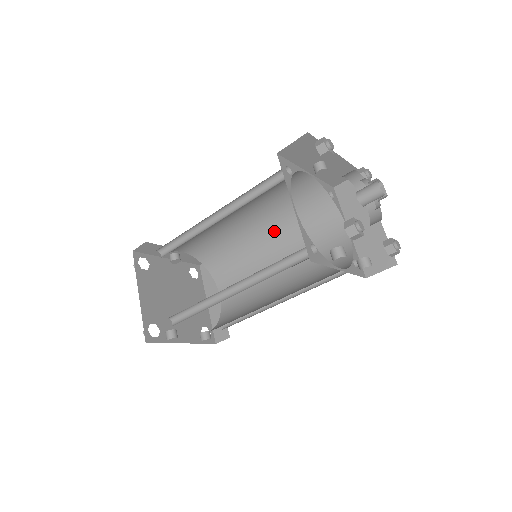
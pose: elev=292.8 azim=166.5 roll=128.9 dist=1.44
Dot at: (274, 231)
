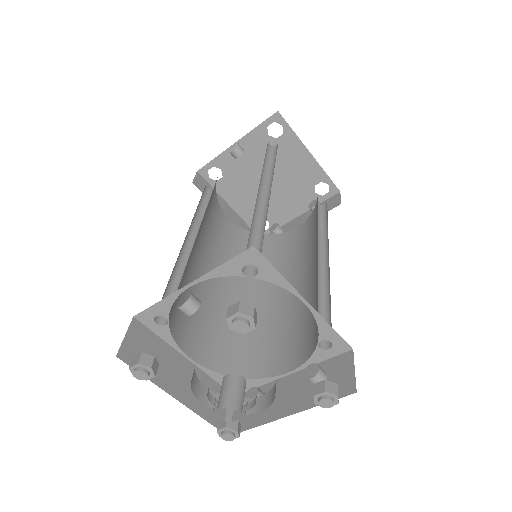
Dot at: (264, 209)
